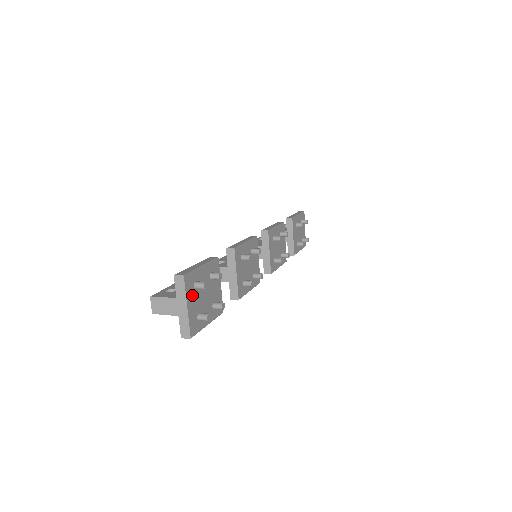
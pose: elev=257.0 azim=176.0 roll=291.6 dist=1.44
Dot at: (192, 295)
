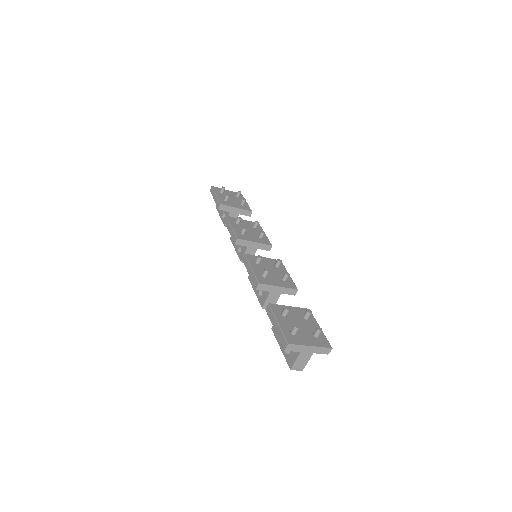
Dot at: (301, 339)
